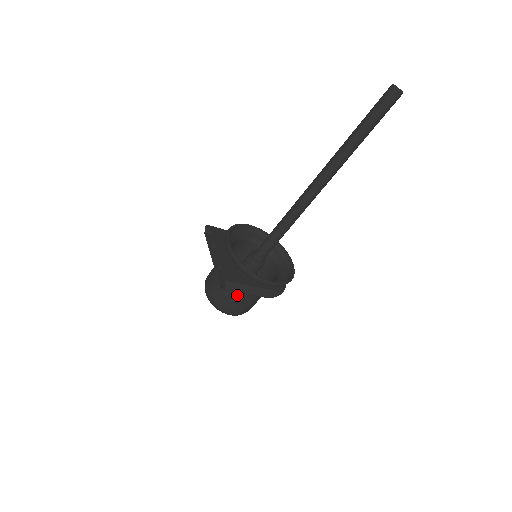
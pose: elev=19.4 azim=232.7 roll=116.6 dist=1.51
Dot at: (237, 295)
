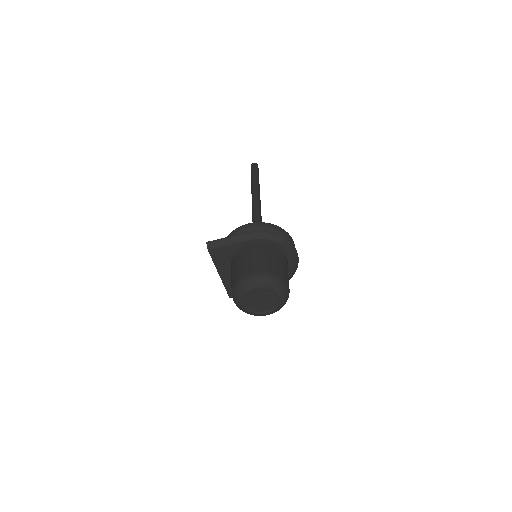
Dot at: (240, 260)
